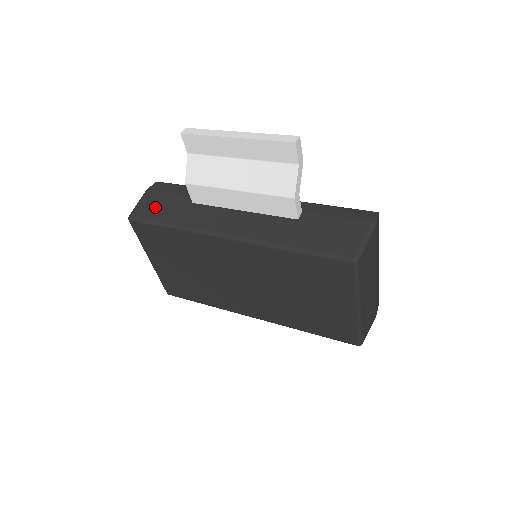
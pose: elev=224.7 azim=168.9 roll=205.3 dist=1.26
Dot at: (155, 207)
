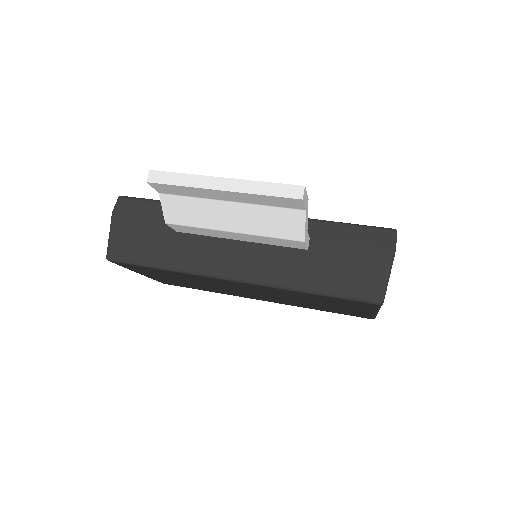
Dot at: (133, 241)
